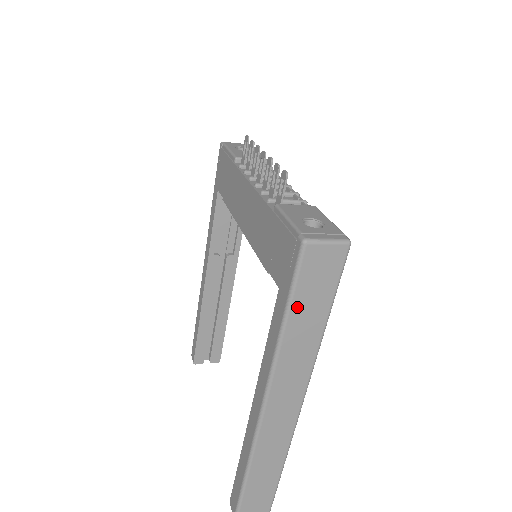
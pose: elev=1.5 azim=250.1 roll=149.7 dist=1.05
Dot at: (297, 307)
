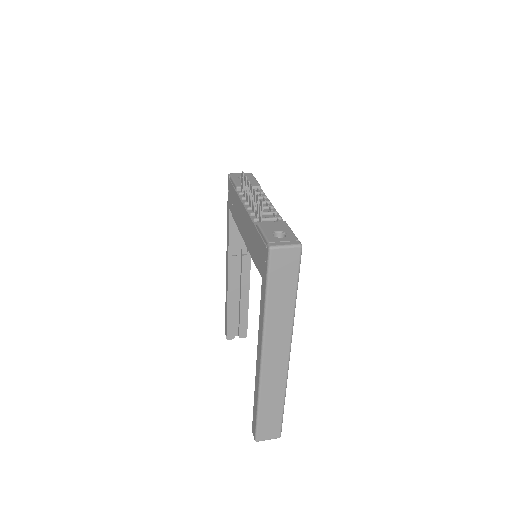
Dot at: (273, 289)
